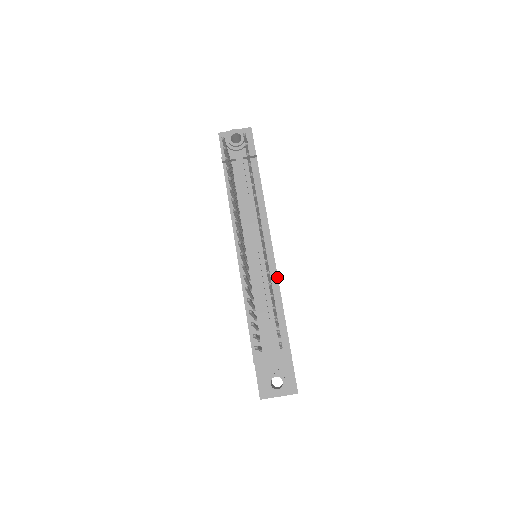
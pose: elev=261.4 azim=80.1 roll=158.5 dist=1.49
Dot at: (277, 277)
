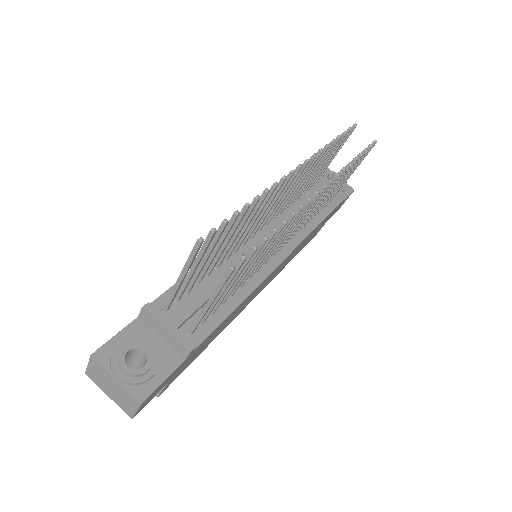
Dot at: (262, 280)
